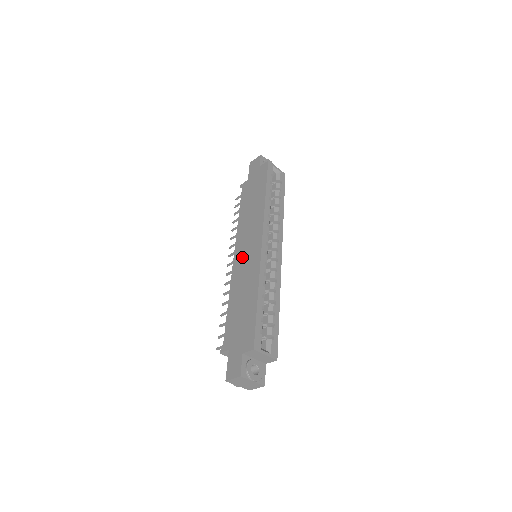
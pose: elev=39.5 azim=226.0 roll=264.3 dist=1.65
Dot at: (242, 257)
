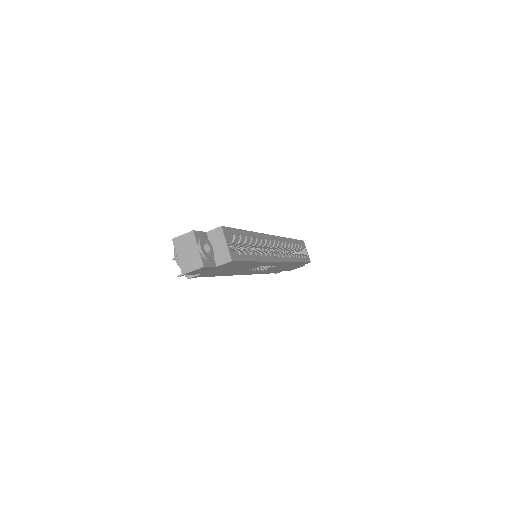
Dot at: occluded
